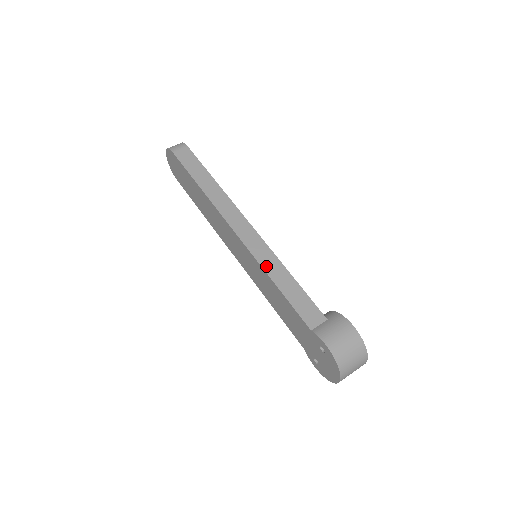
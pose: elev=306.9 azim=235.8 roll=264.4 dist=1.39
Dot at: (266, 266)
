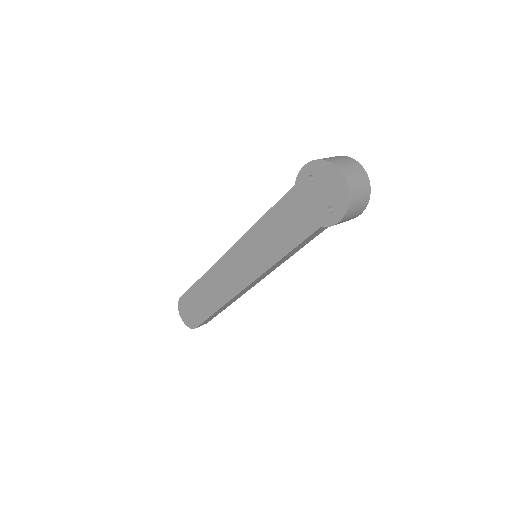
Dot at: (253, 227)
